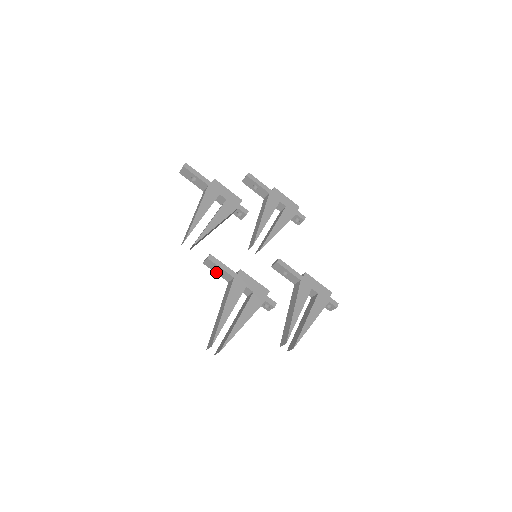
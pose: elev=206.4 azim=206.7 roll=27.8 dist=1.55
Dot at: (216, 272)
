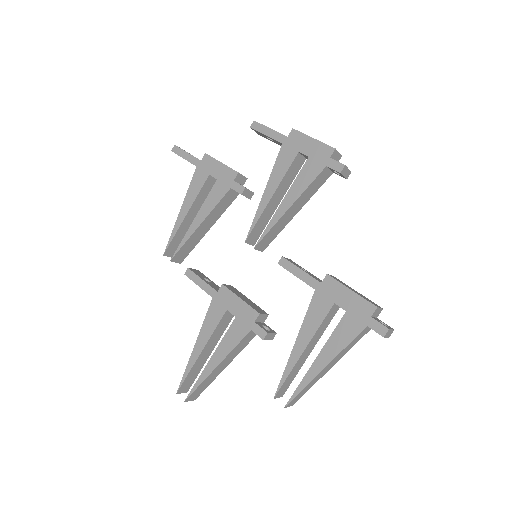
Dot at: occluded
